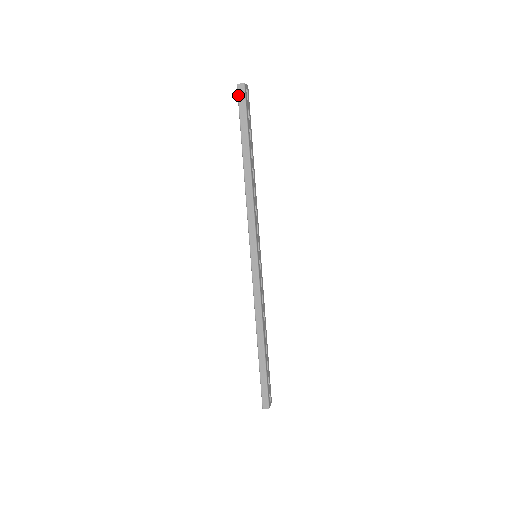
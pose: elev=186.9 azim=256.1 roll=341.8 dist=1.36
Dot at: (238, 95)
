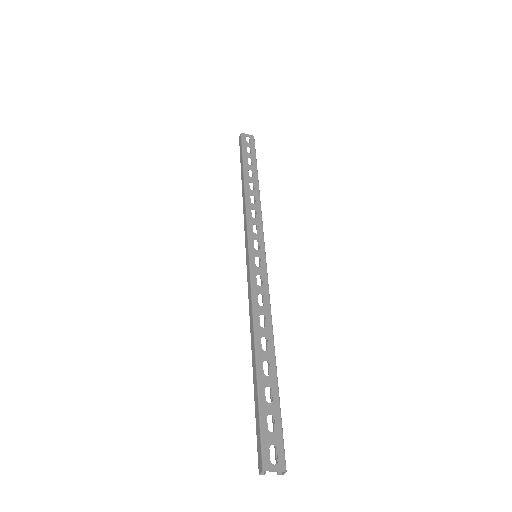
Dot at: (239, 144)
